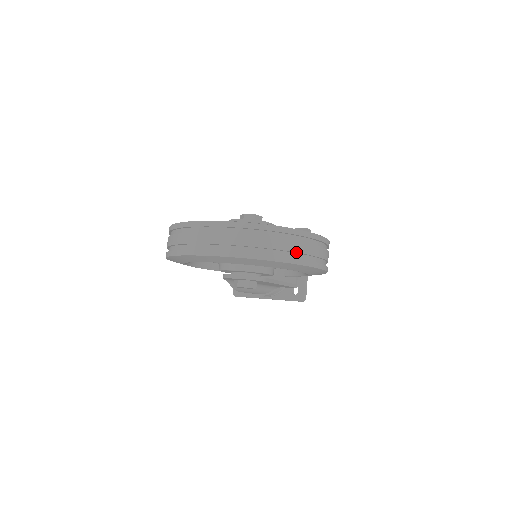
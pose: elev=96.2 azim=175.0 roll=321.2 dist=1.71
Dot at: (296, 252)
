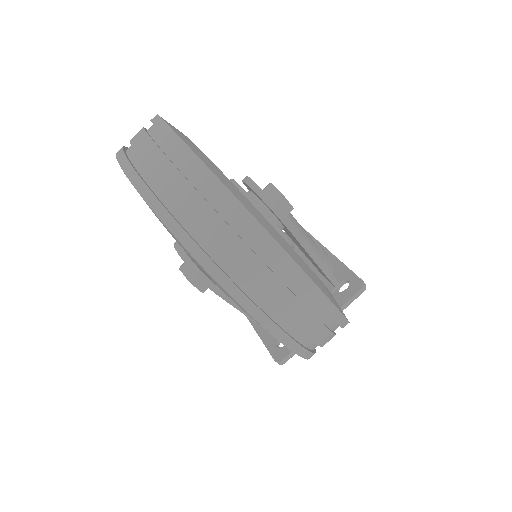
Dot at: (255, 286)
